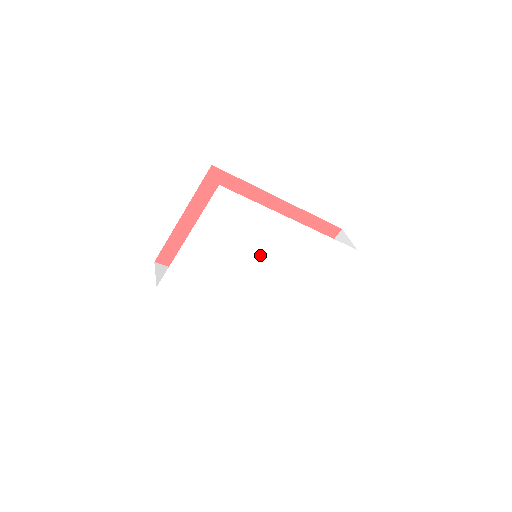
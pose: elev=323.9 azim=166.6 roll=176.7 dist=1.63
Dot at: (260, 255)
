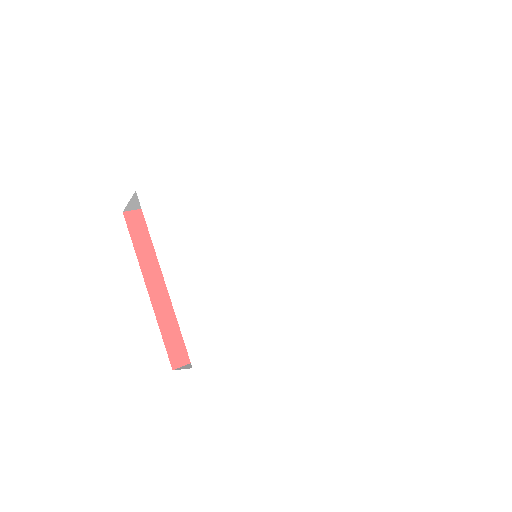
Dot at: (253, 235)
